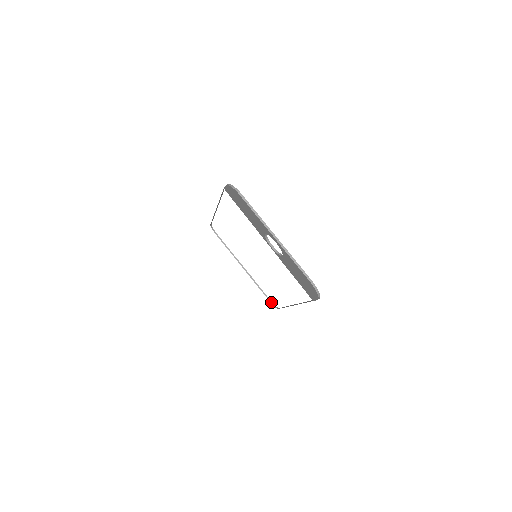
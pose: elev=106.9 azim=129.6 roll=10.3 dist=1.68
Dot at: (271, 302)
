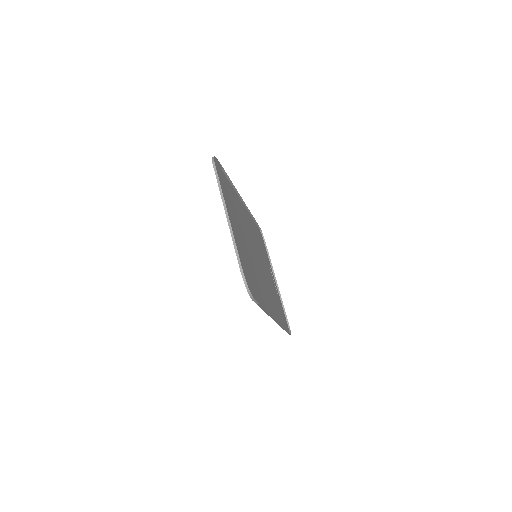
Dot at: (289, 327)
